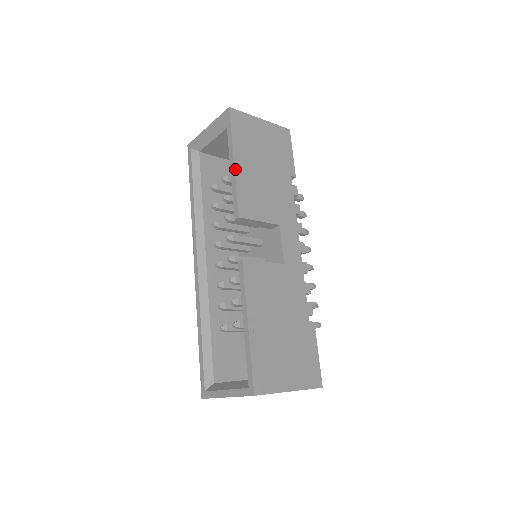
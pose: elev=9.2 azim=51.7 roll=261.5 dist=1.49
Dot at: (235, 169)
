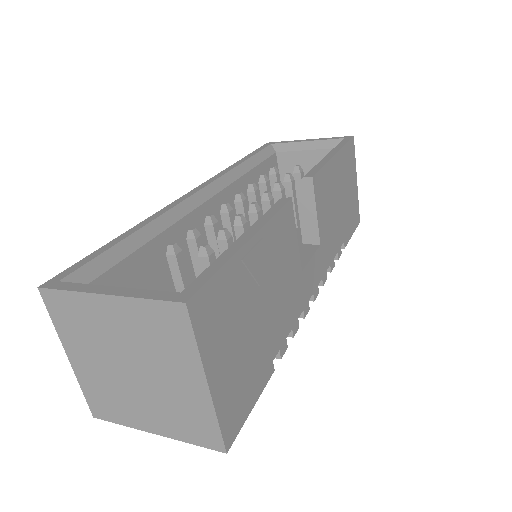
Dot at: (333, 158)
